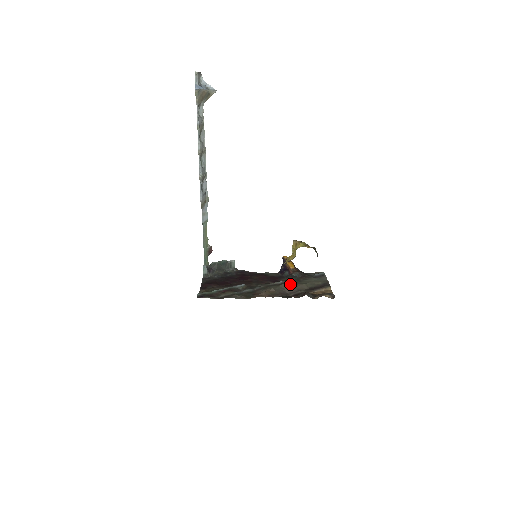
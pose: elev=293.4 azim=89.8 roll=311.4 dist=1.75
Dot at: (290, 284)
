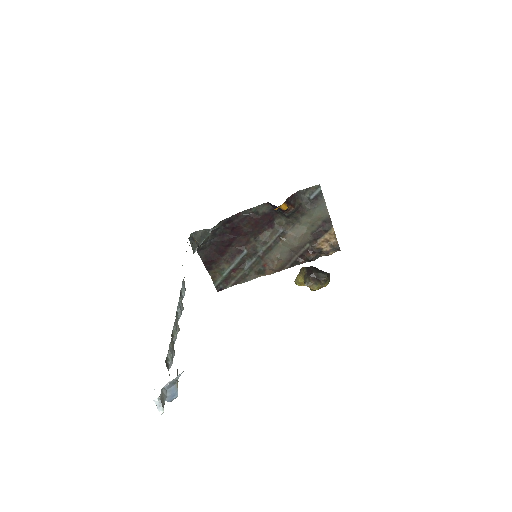
Dot at: (292, 238)
